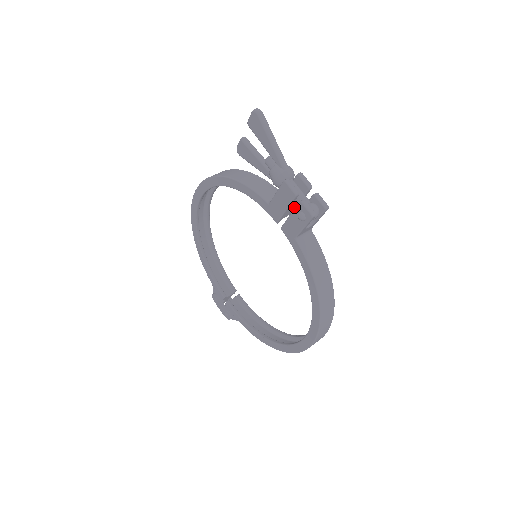
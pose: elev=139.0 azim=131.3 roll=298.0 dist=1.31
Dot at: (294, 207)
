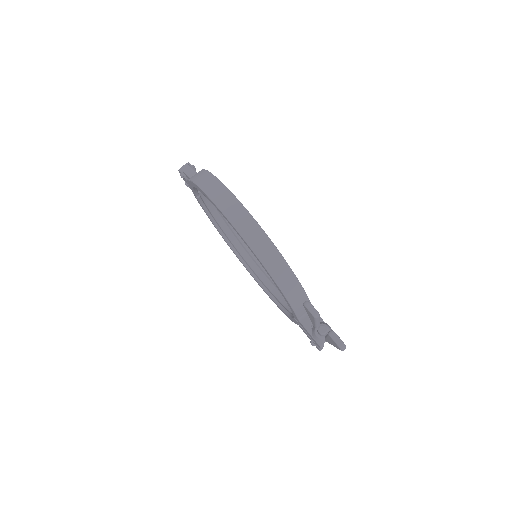
Dot at: occluded
